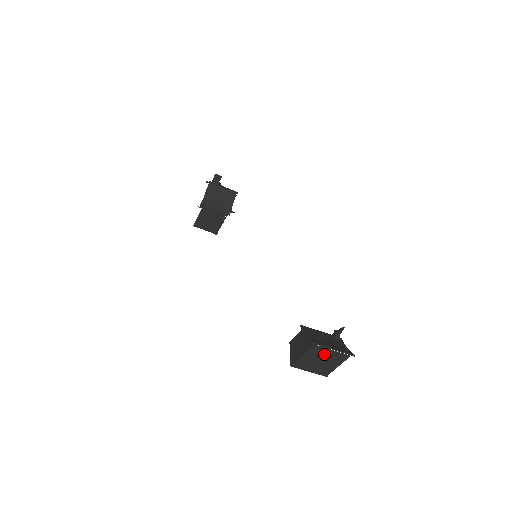
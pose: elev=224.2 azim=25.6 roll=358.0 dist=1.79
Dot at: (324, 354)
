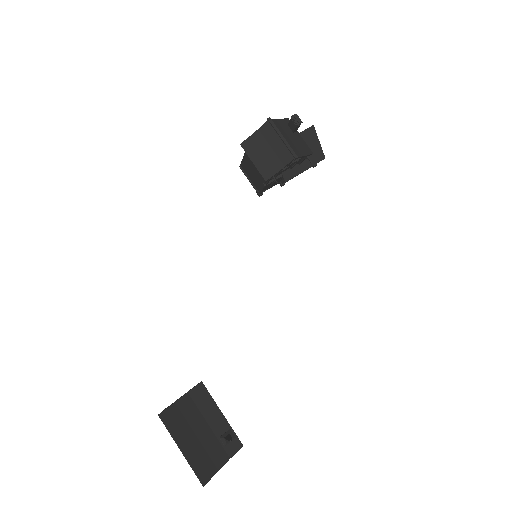
Dot at: occluded
